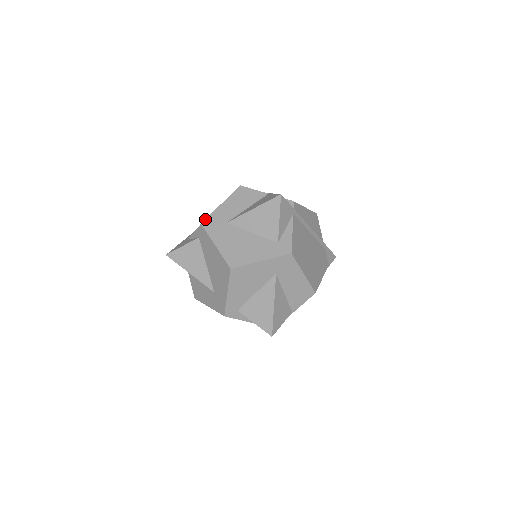
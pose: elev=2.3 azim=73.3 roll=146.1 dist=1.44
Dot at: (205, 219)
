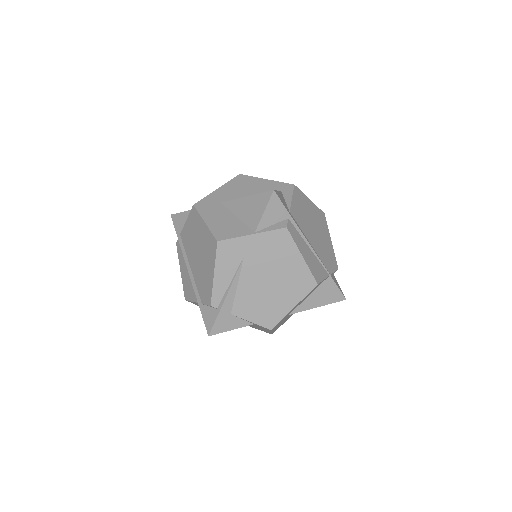
Dot at: occluded
